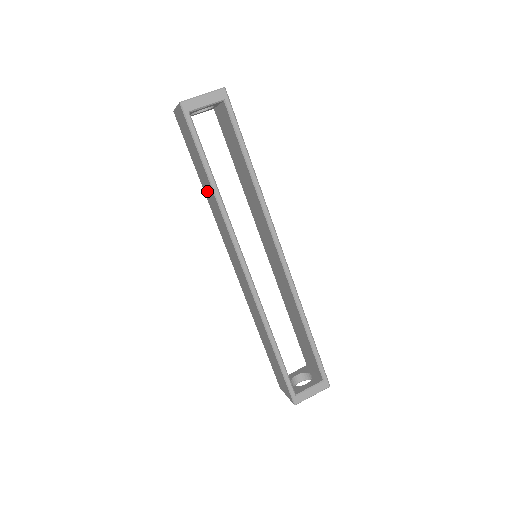
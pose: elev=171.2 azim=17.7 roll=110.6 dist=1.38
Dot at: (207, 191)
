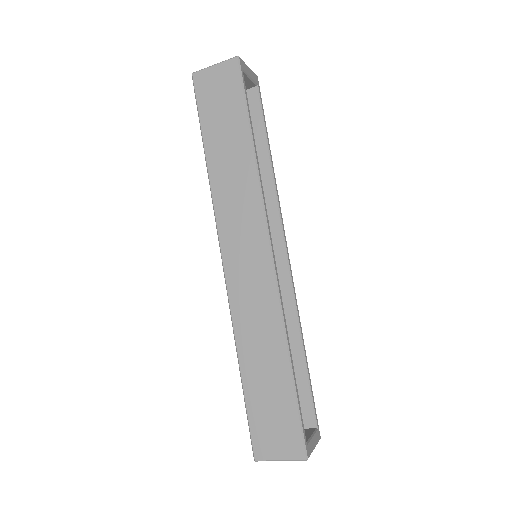
Dot at: (225, 162)
